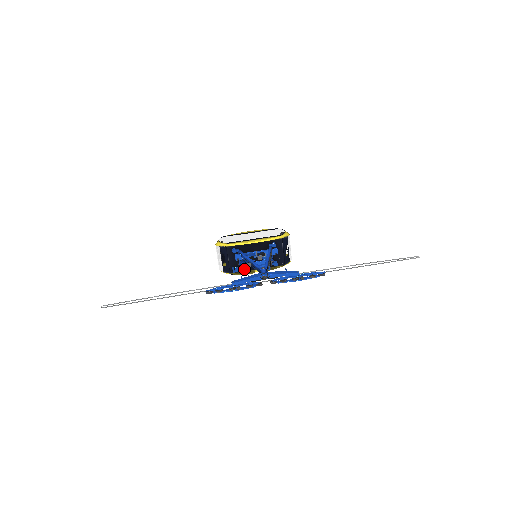
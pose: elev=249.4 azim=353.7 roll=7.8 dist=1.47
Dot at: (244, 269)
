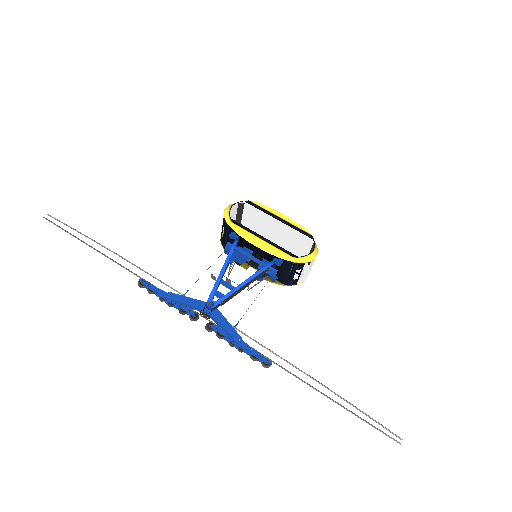
Dot at: occluded
